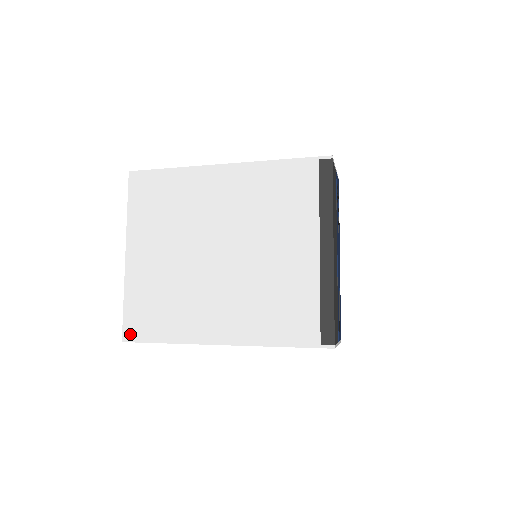
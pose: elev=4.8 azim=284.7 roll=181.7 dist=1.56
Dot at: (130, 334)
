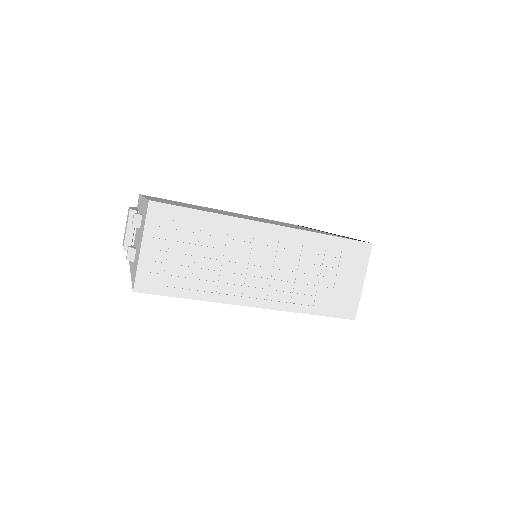
Dot at: occluded
